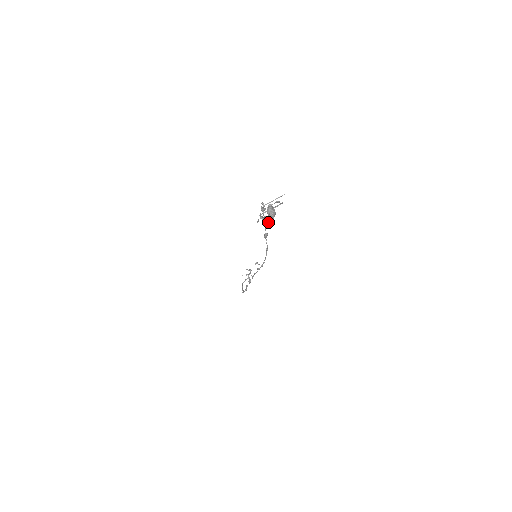
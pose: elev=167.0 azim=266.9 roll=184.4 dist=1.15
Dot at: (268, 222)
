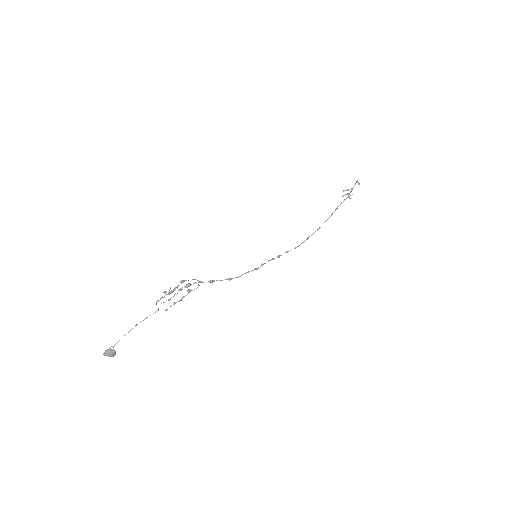
Dot at: (173, 304)
